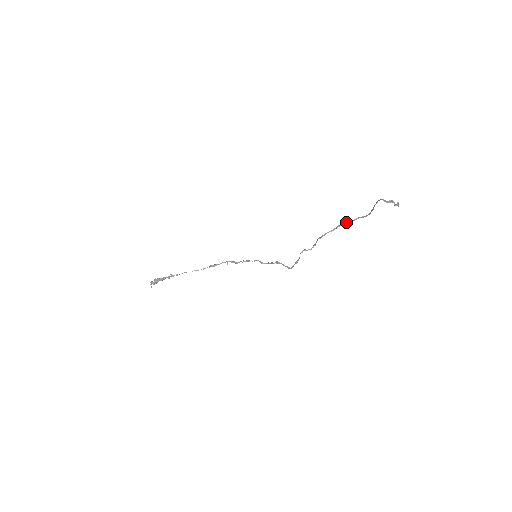
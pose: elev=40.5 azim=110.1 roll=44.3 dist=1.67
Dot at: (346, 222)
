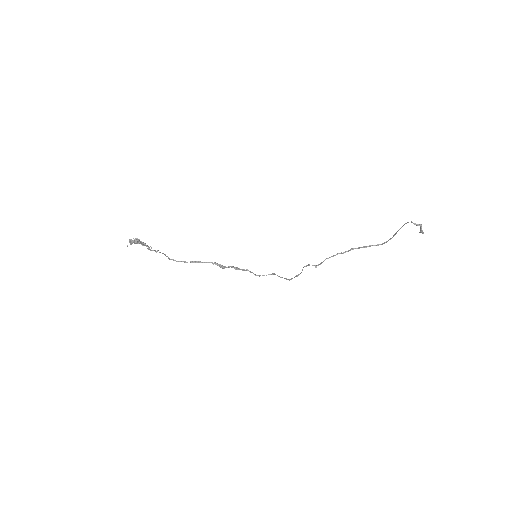
Dot at: occluded
